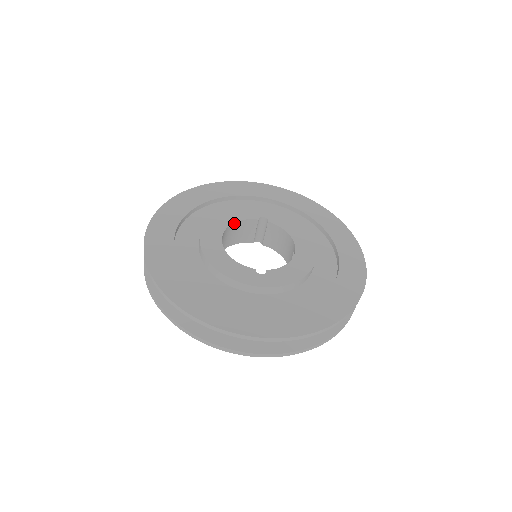
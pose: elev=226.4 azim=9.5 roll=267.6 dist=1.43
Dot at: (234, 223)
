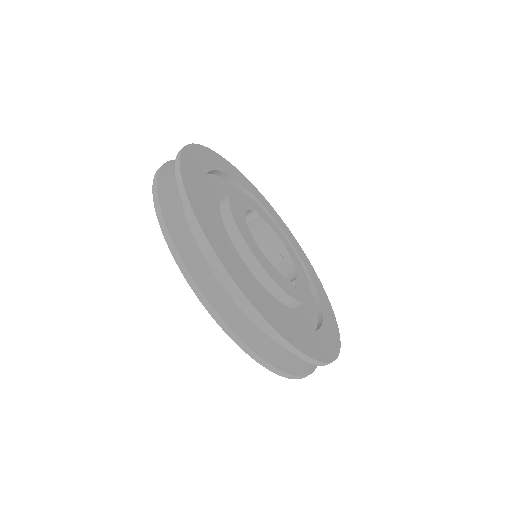
Dot at: (244, 214)
